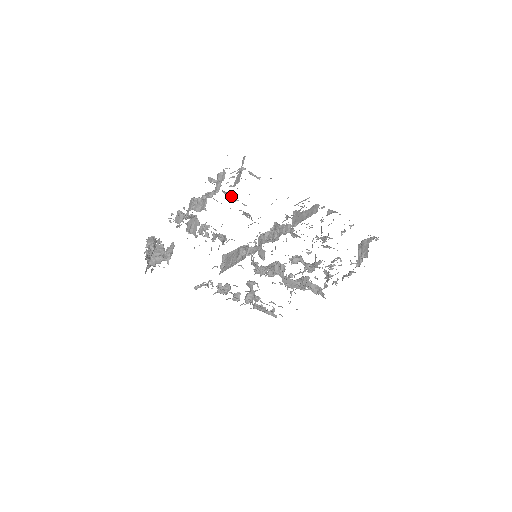
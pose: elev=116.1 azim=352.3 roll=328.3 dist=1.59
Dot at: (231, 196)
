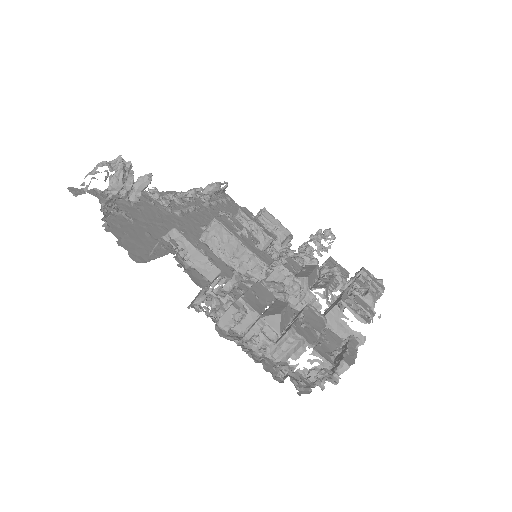
Dot at: (287, 325)
